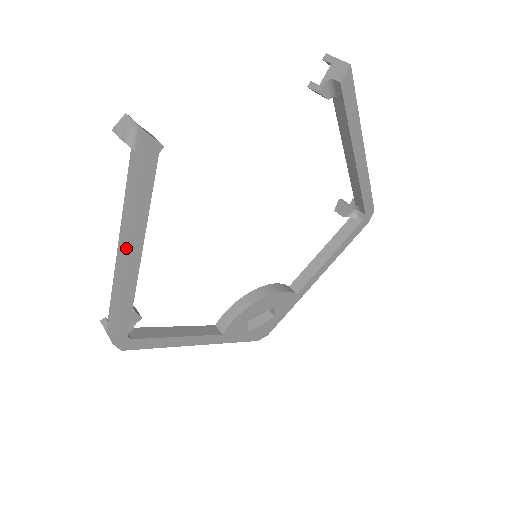
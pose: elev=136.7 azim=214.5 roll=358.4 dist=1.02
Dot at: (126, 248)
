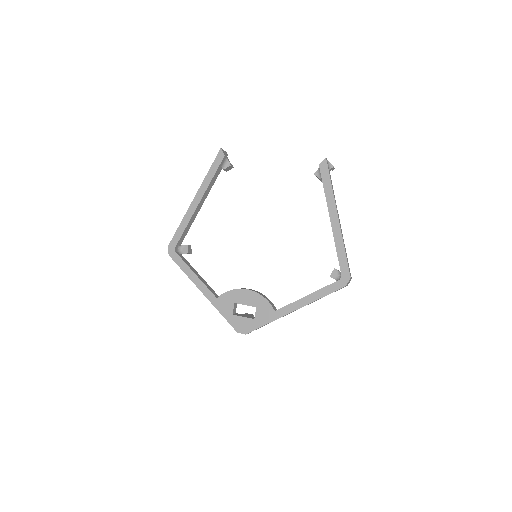
Dot at: (195, 196)
